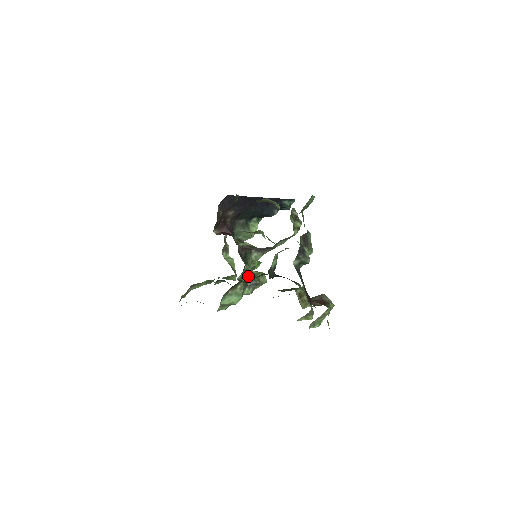
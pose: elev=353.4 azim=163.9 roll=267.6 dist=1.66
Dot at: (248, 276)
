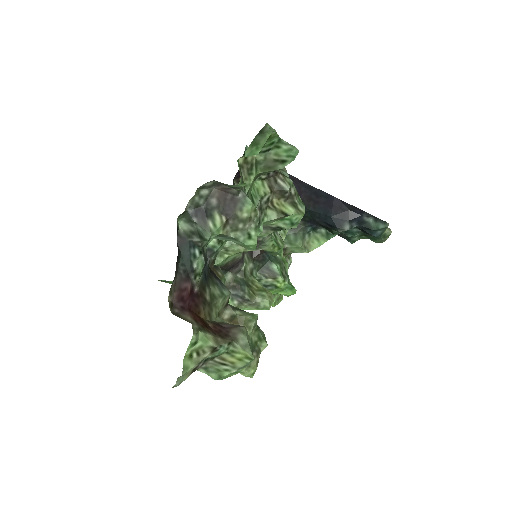
Dot at: (237, 280)
